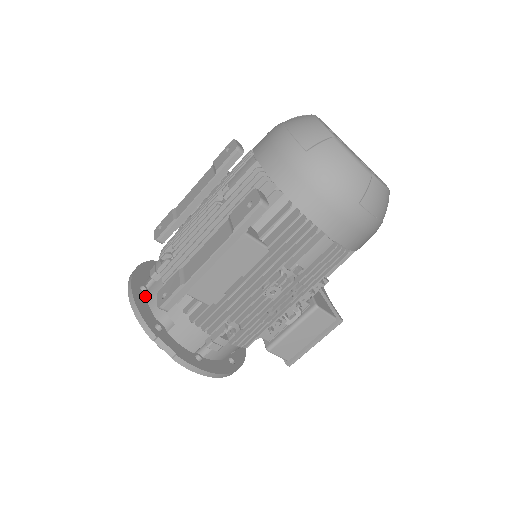
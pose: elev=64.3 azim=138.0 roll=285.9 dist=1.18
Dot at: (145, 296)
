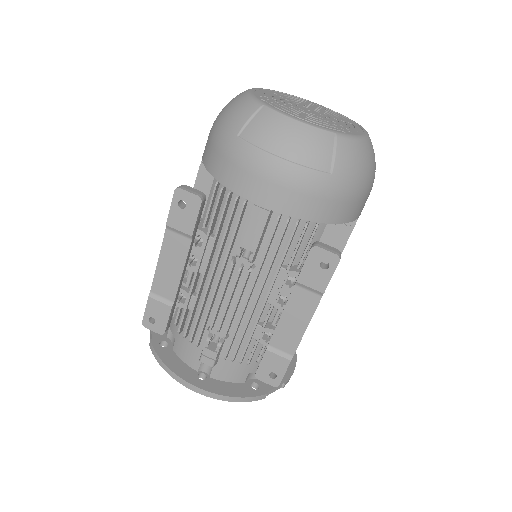
Dot at: (213, 380)
